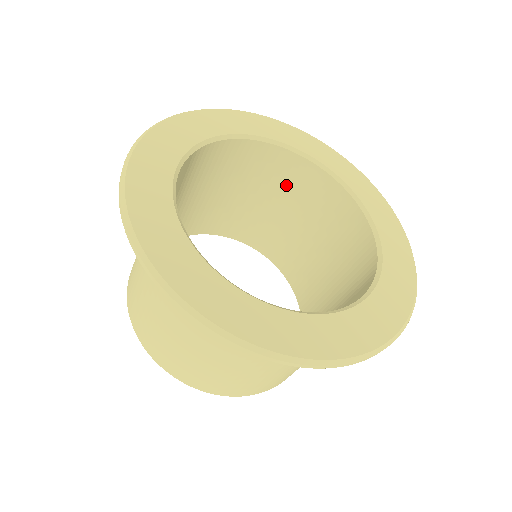
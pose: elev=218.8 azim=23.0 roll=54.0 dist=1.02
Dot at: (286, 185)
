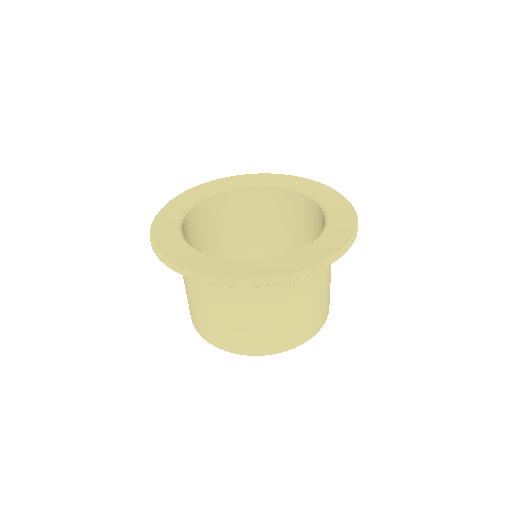
Dot at: (307, 221)
